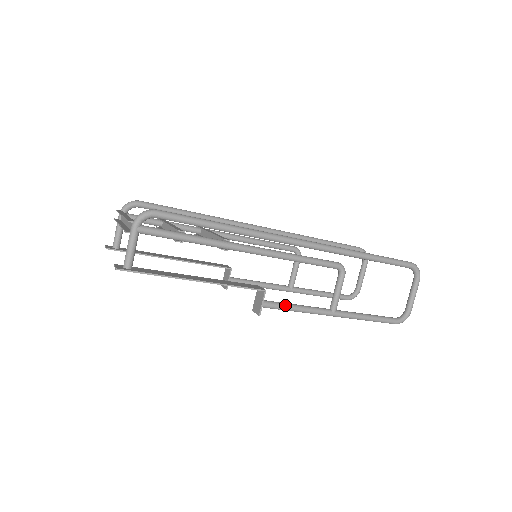
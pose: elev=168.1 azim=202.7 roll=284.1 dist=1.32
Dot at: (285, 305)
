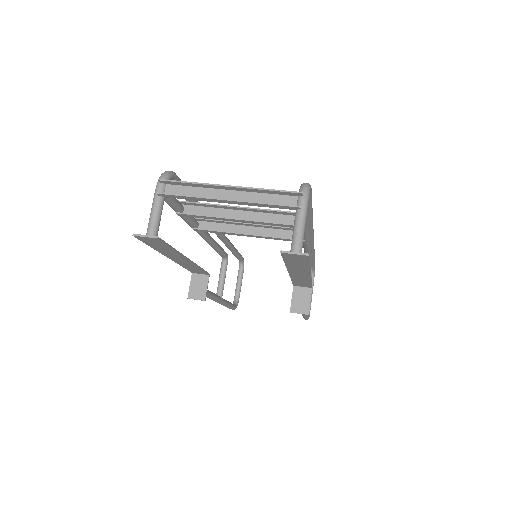
Dot at: occluded
